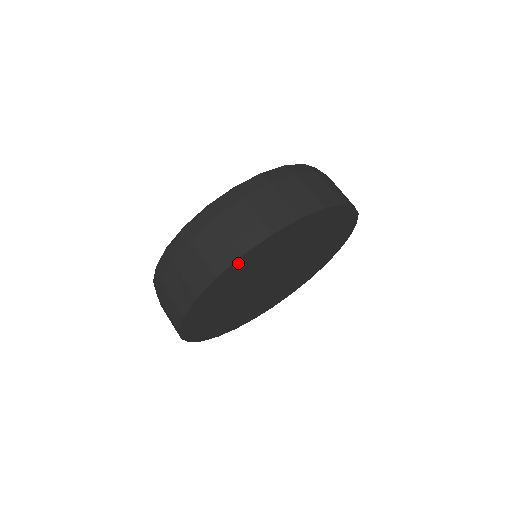
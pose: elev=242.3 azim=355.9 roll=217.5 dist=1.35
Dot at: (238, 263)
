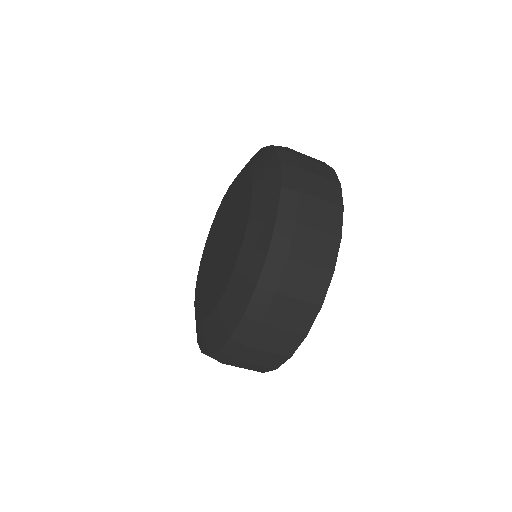
Dot at: occluded
